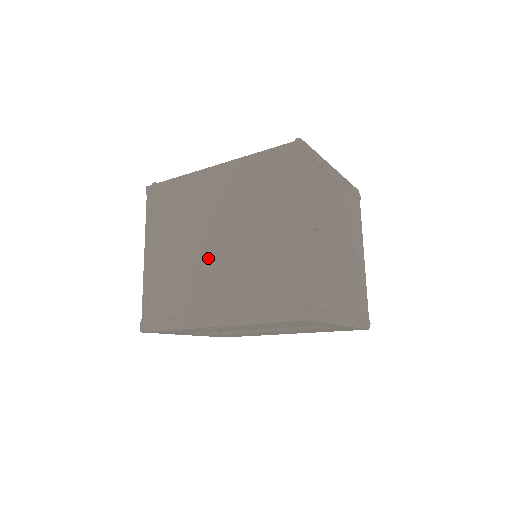
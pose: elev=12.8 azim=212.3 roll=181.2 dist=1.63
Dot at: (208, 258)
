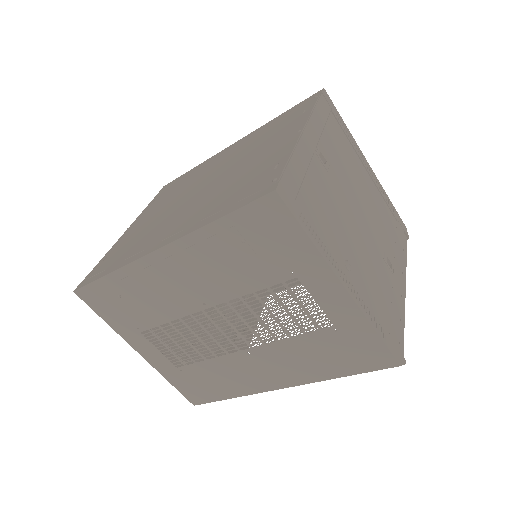
Dot at: (187, 201)
